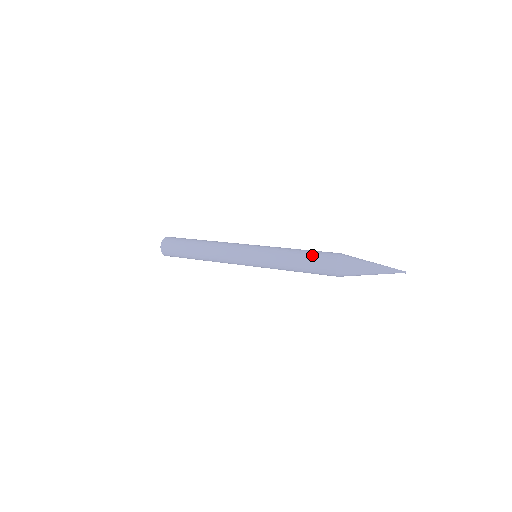
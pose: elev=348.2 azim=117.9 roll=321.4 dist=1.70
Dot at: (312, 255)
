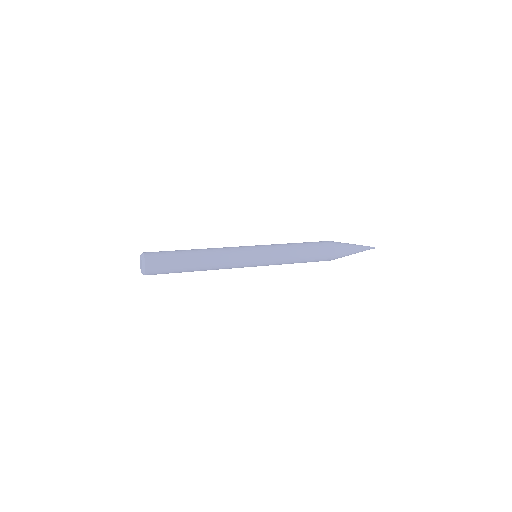
Dot at: (315, 256)
